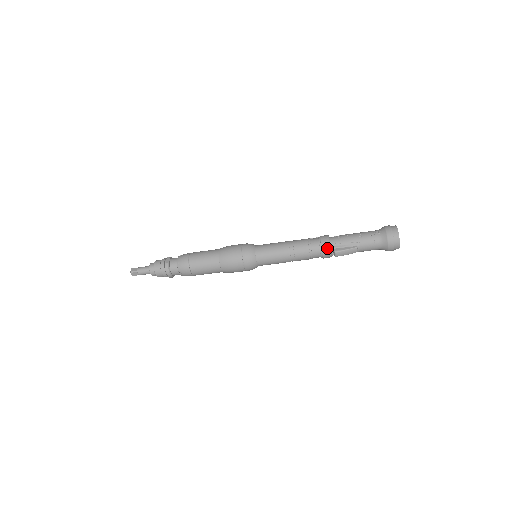
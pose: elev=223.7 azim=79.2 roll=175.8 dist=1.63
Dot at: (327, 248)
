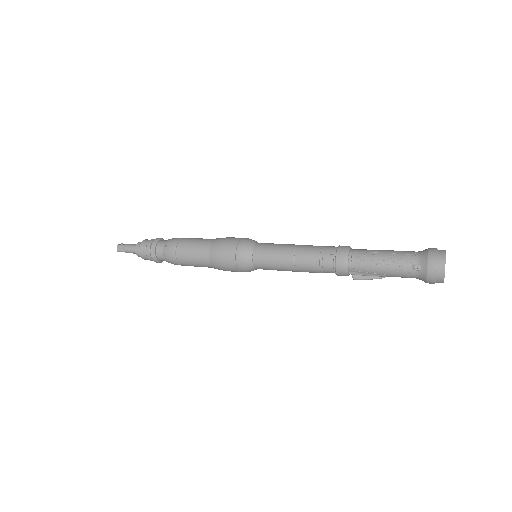
Dot at: (343, 275)
